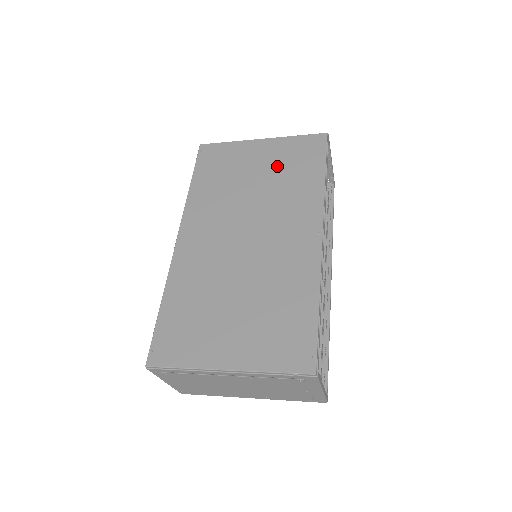
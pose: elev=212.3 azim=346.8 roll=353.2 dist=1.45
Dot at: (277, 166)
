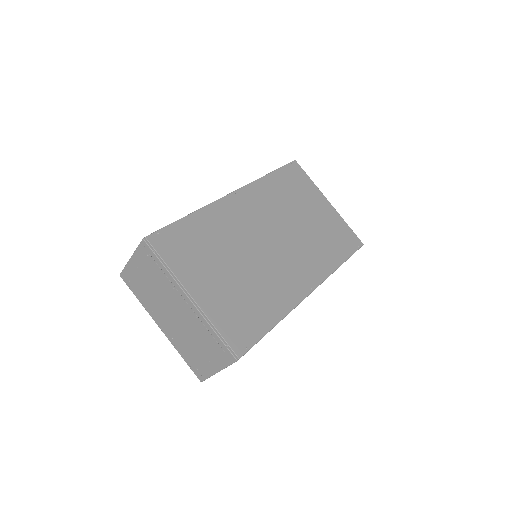
Dot at: (324, 227)
